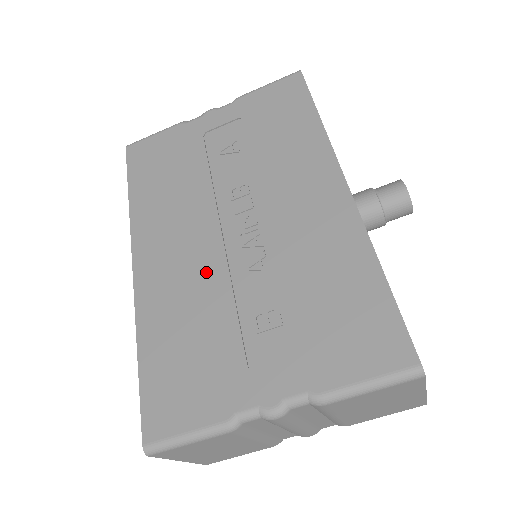
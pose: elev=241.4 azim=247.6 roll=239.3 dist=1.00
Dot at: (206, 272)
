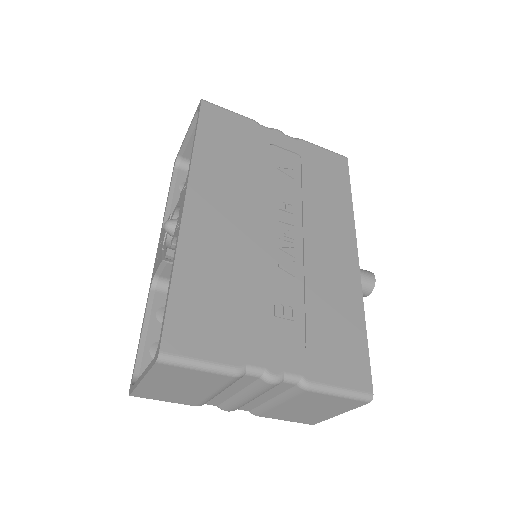
Dot at: (248, 248)
